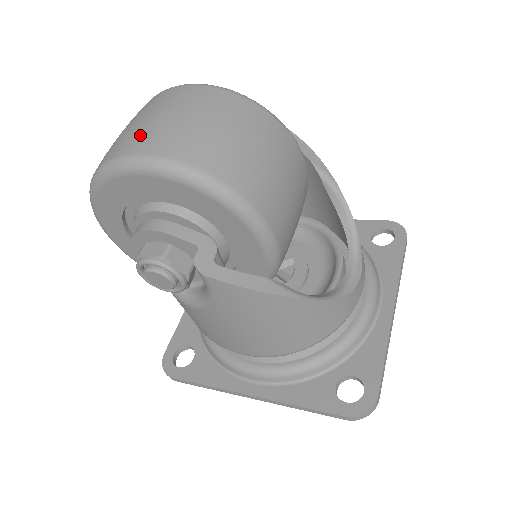
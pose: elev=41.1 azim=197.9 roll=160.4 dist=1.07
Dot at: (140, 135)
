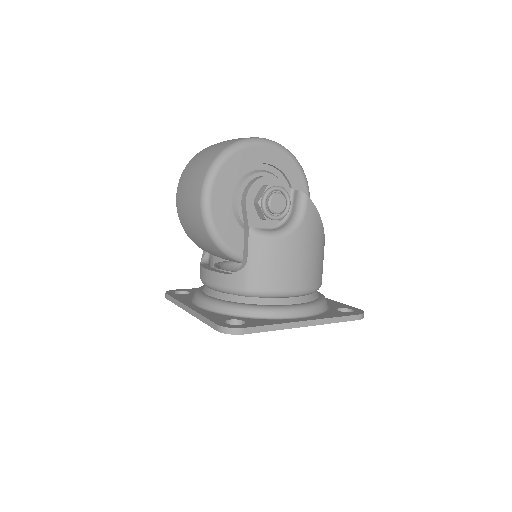
Dot at: occluded
